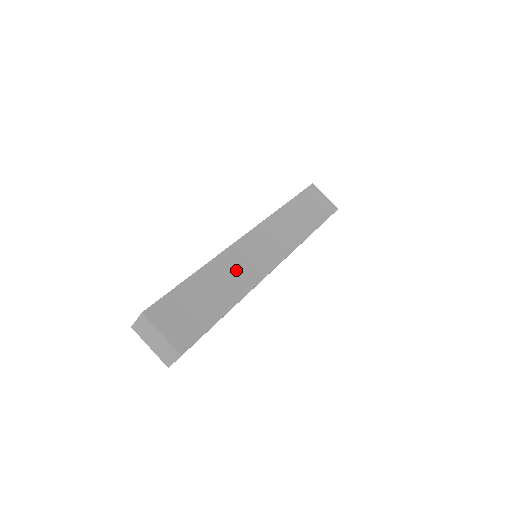
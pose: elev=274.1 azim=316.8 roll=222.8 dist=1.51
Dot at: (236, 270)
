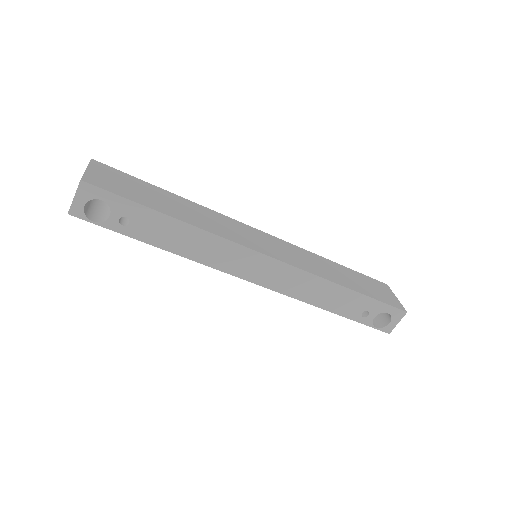
Dot at: (214, 221)
